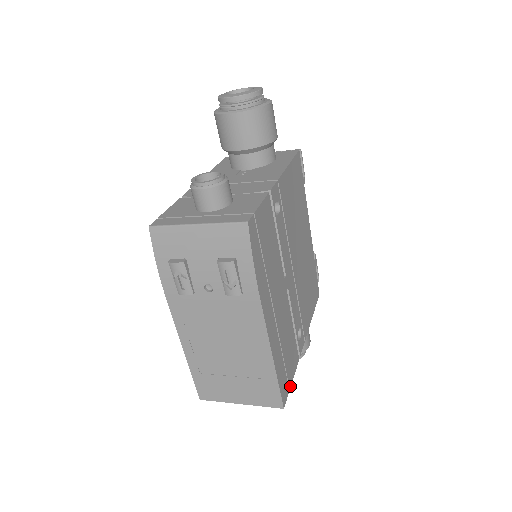
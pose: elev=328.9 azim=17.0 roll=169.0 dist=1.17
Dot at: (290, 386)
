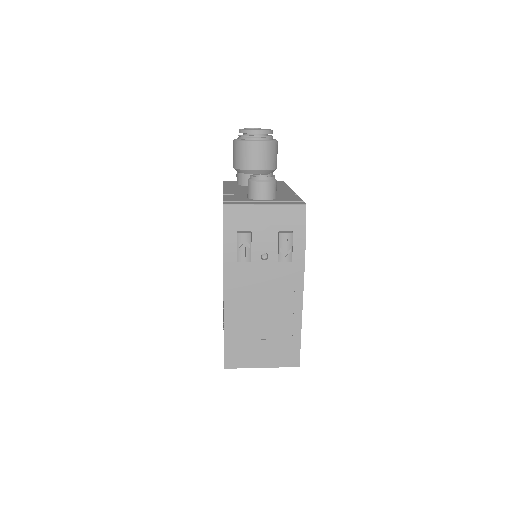
Dot at: occluded
